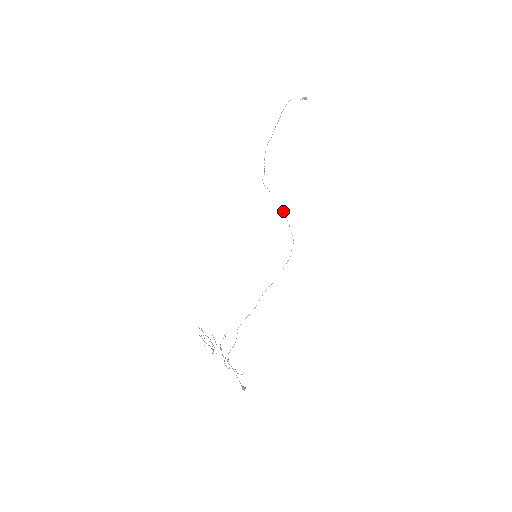
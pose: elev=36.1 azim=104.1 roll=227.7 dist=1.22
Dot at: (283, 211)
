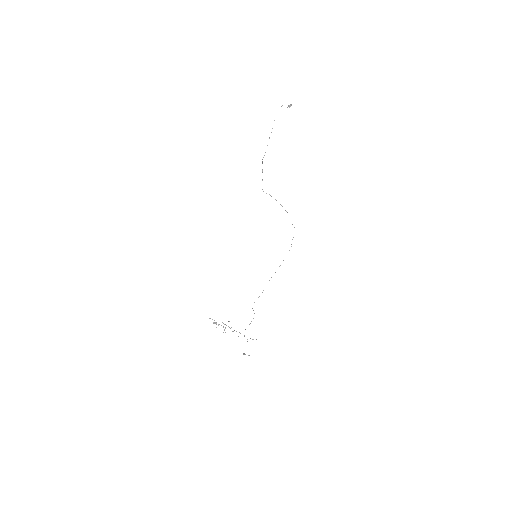
Dot at: occluded
